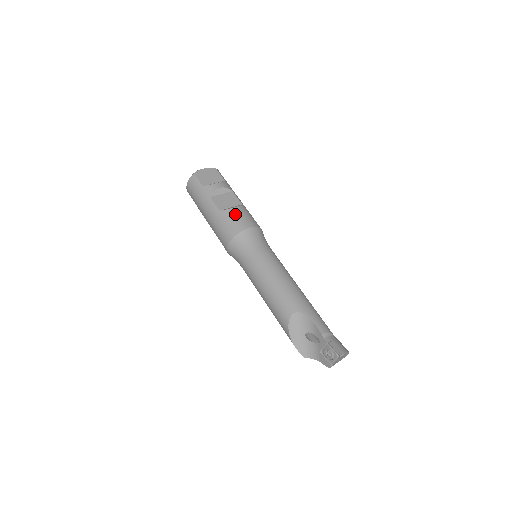
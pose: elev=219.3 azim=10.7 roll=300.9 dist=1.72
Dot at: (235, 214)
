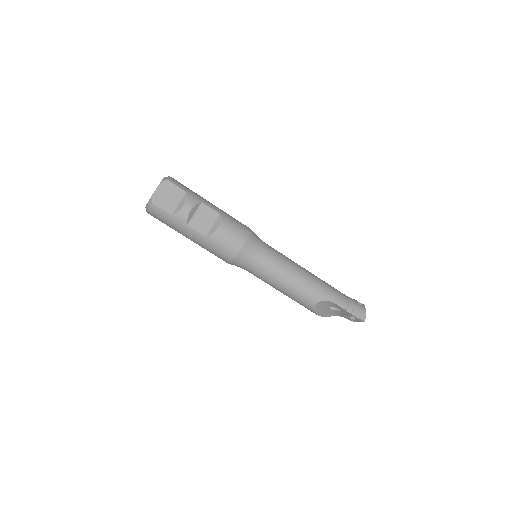
Dot at: (224, 235)
